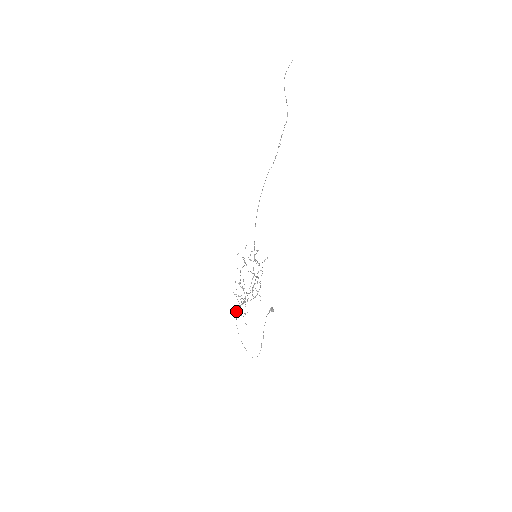
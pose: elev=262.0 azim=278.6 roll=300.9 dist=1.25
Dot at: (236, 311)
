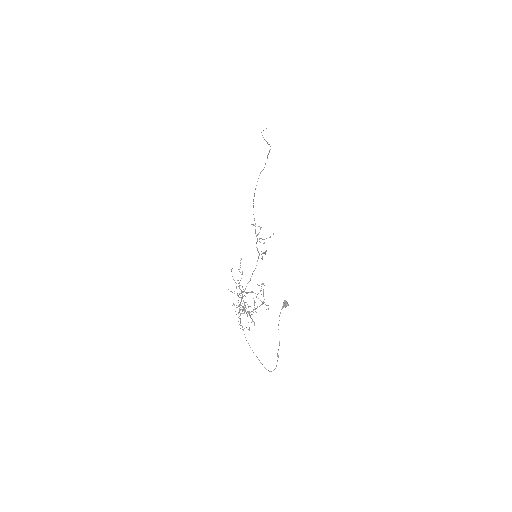
Dot at: occluded
